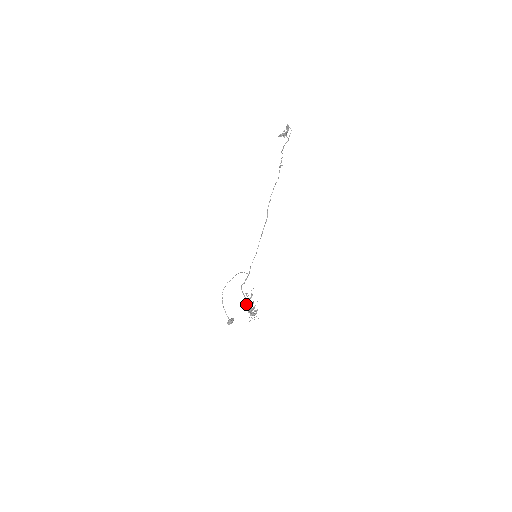
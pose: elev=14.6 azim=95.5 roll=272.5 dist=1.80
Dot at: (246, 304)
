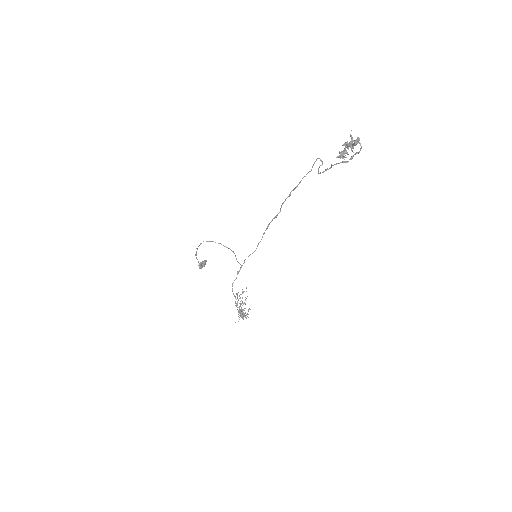
Dot at: (237, 307)
